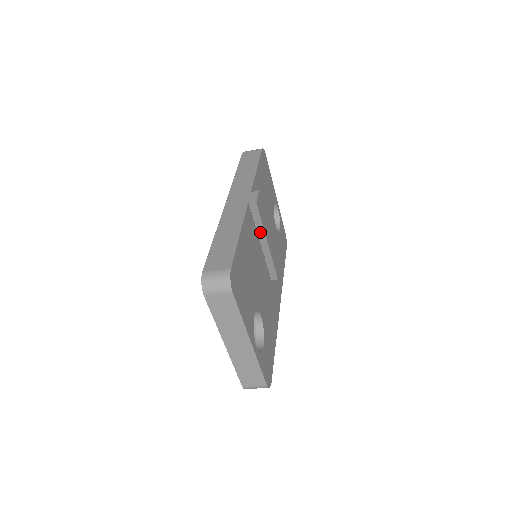
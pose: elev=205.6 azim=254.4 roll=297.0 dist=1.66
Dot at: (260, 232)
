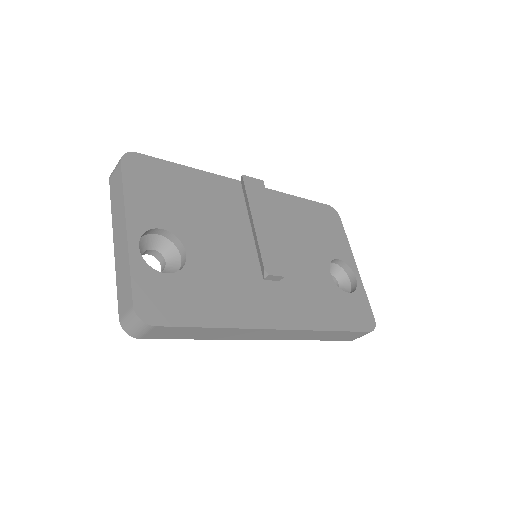
Dot at: (249, 211)
